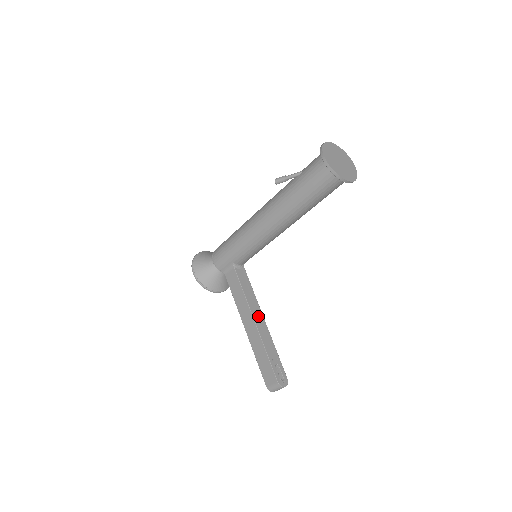
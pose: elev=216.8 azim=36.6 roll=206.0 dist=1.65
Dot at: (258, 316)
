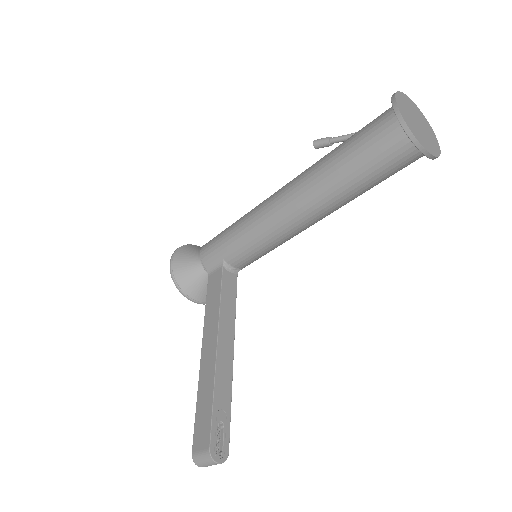
Dot at: (226, 341)
